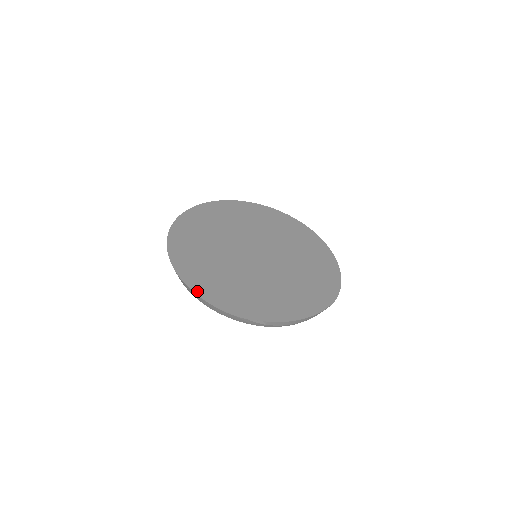
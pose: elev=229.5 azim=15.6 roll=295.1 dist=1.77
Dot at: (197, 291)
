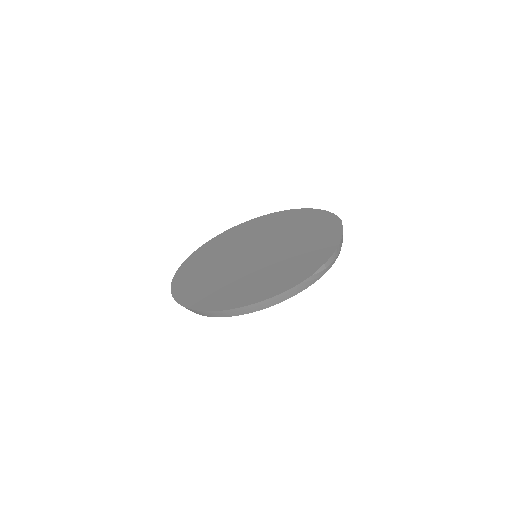
Dot at: (256, 301)
